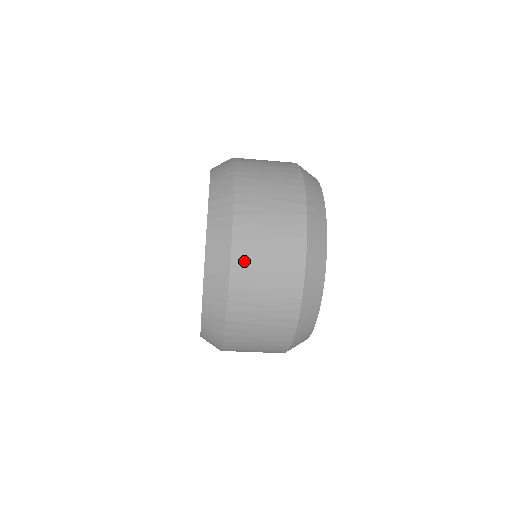
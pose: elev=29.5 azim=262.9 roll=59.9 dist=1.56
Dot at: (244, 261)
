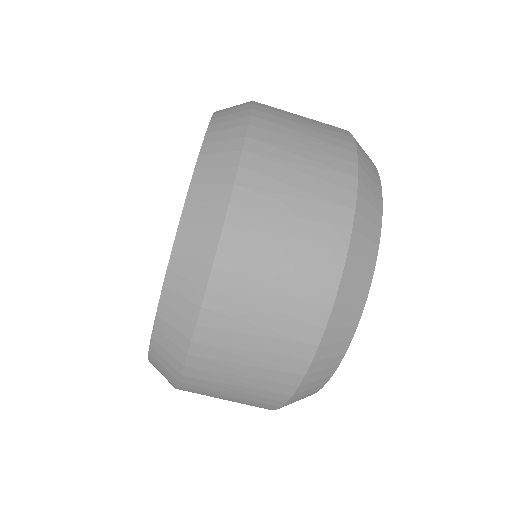
Dot at: (253, 203)
